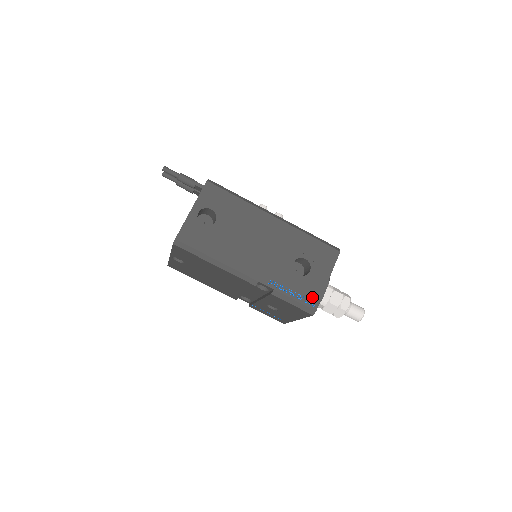
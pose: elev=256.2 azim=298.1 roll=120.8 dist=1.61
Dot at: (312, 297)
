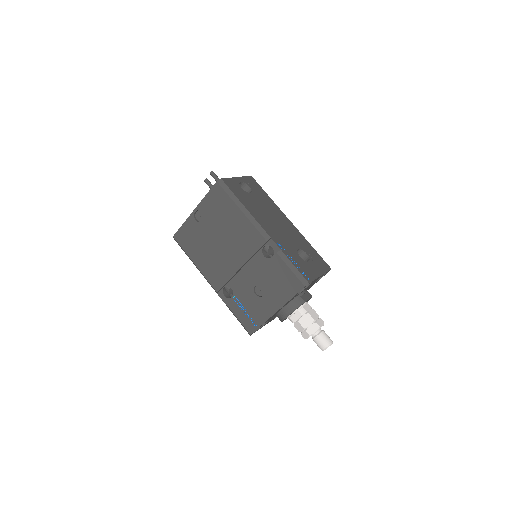
Dot at: (308, 274)
